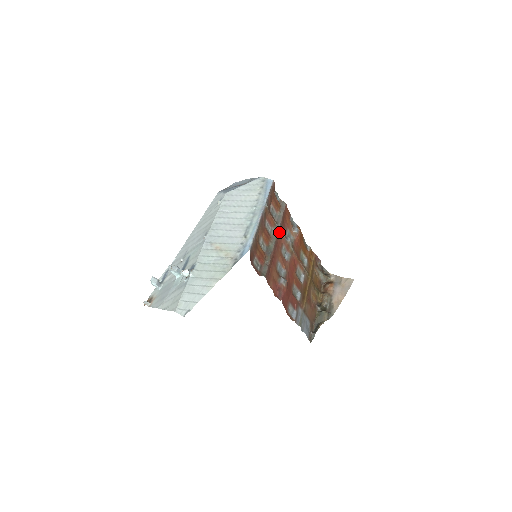
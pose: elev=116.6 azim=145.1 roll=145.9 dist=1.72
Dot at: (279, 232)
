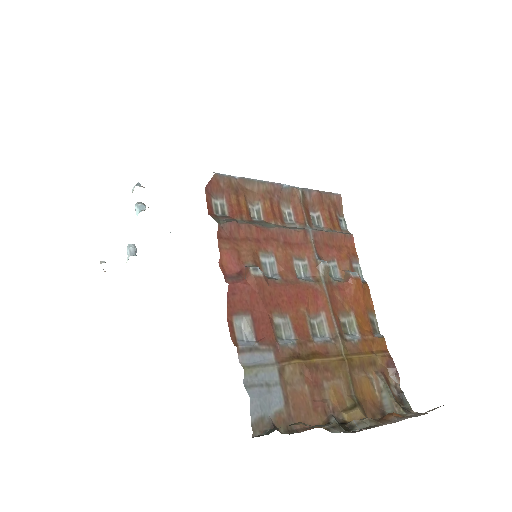
Dot at: (305, 234)
